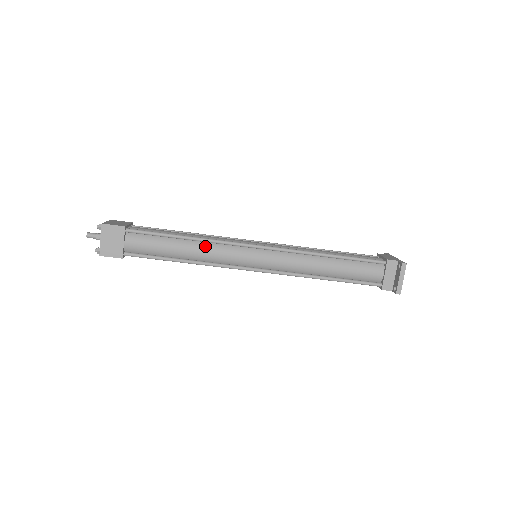
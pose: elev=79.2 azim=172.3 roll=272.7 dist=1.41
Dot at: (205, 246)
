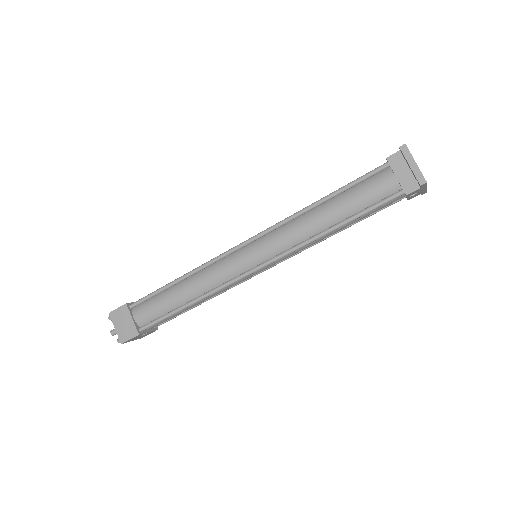
Dot at: (198, 277)
